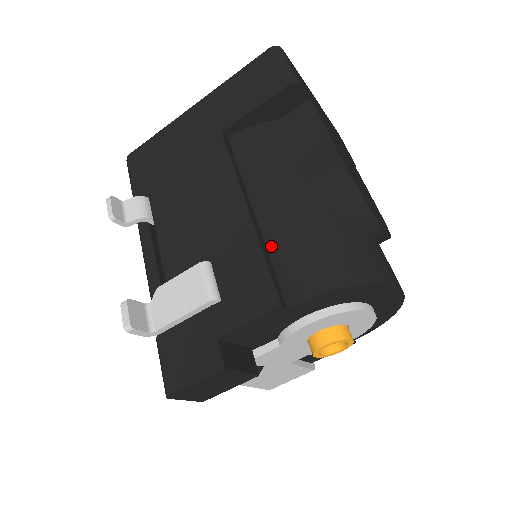
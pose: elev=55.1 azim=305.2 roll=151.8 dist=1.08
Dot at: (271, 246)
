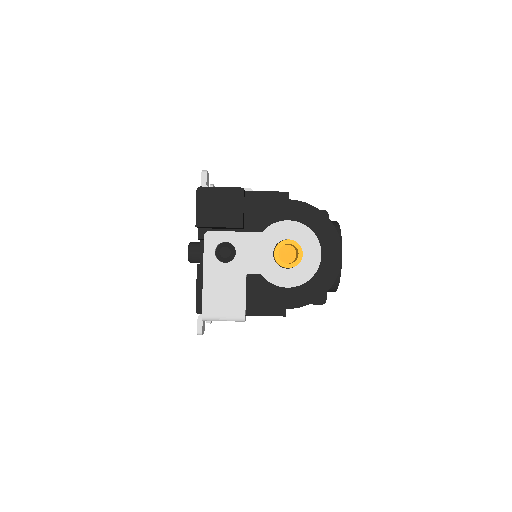
Dot at: occluded
